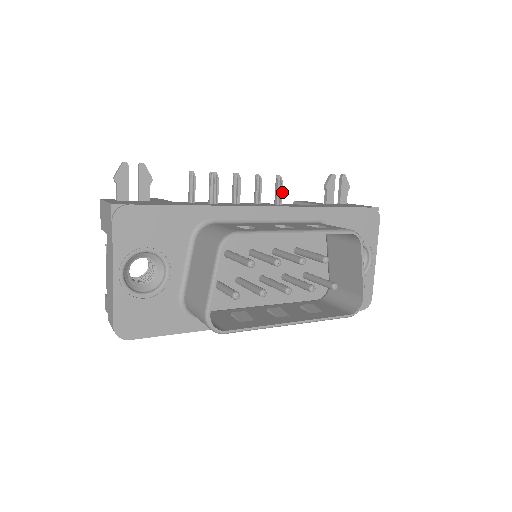
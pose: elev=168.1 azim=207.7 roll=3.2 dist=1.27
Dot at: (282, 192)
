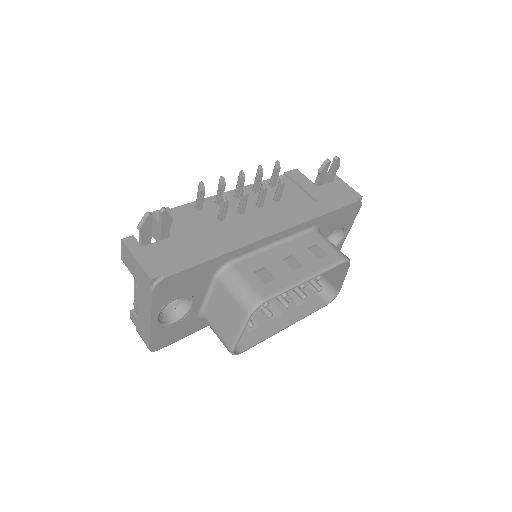
Dot at: occluded
